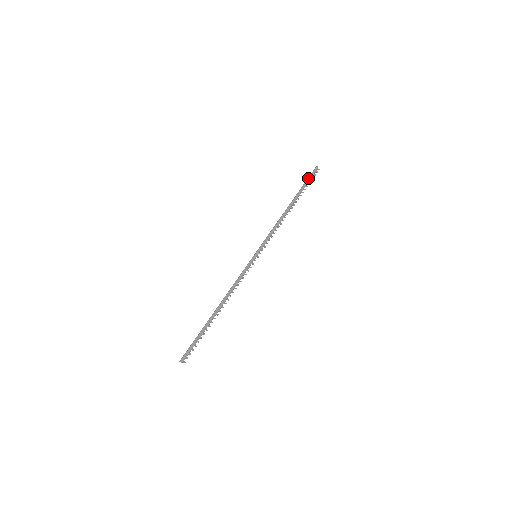
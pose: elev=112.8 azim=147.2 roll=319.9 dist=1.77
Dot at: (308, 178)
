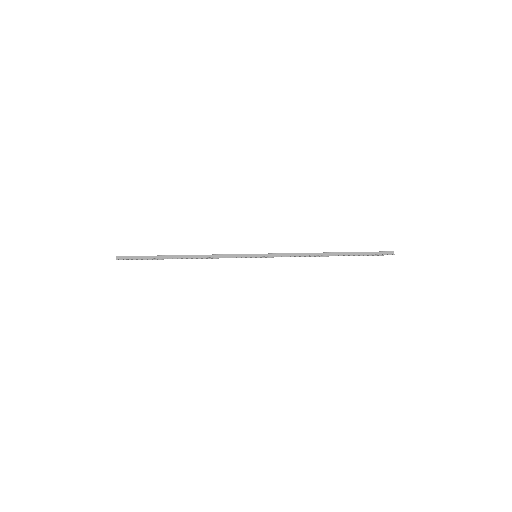
Dot at: occluded
